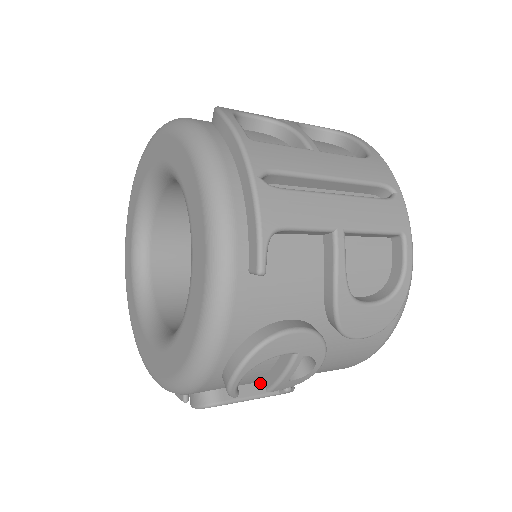
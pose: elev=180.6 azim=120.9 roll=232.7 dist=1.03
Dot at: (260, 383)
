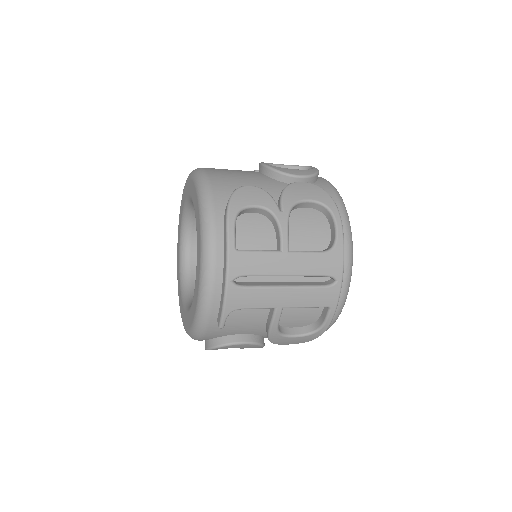
Dot at: occluded
